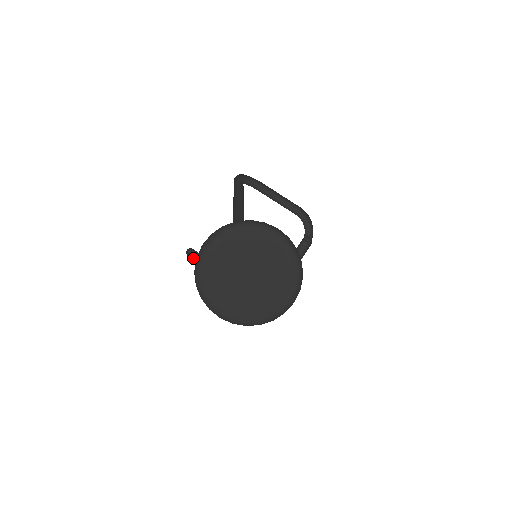
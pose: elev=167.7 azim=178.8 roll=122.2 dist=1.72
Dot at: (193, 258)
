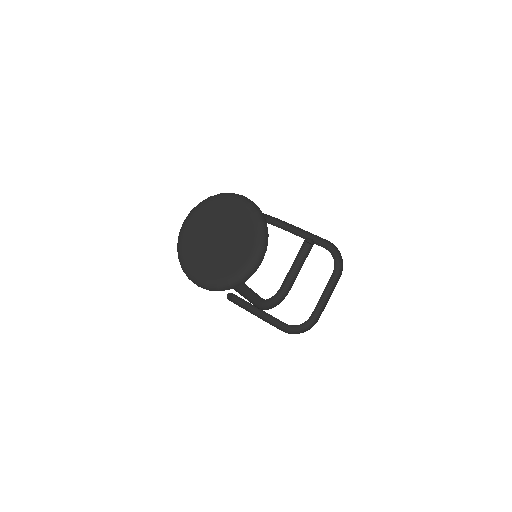
Dot at: (233, 302)
